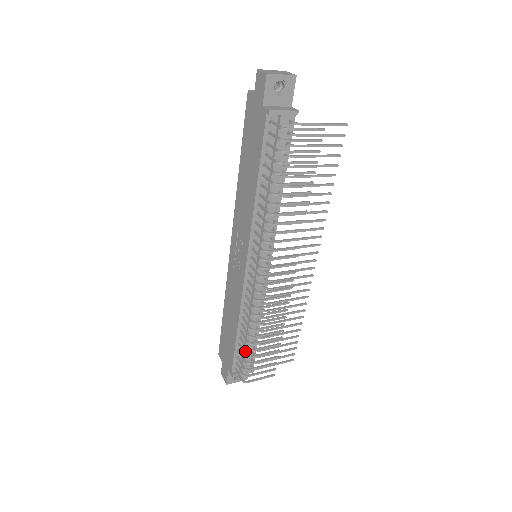
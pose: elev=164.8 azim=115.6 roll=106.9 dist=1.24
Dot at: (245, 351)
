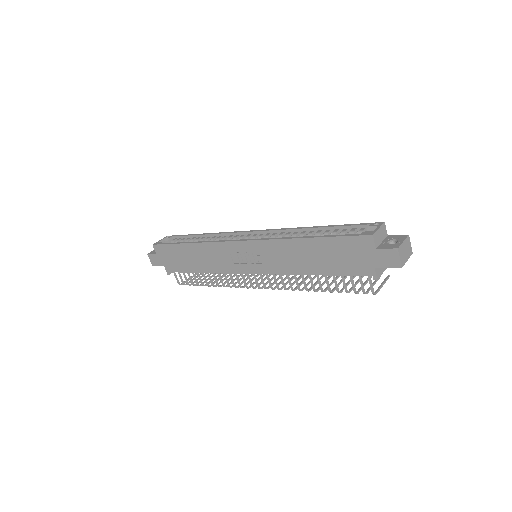
Dot at: occluded
